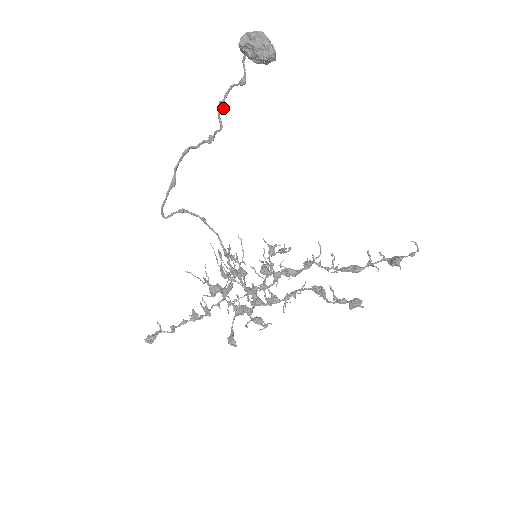
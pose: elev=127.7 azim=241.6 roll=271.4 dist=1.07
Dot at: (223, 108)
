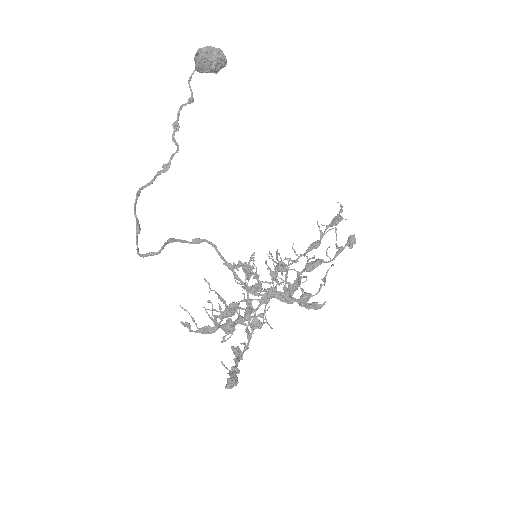
Dot at: (178, 127)
